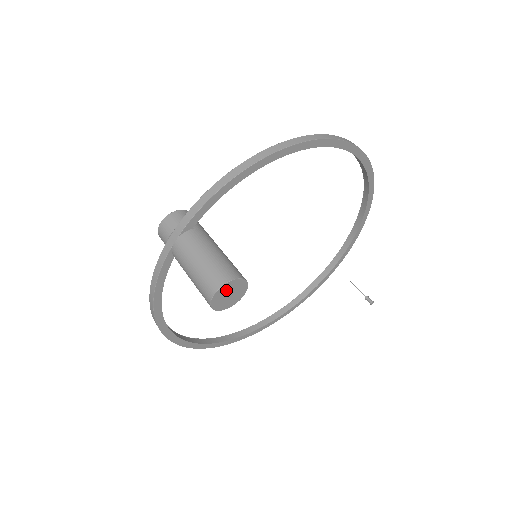
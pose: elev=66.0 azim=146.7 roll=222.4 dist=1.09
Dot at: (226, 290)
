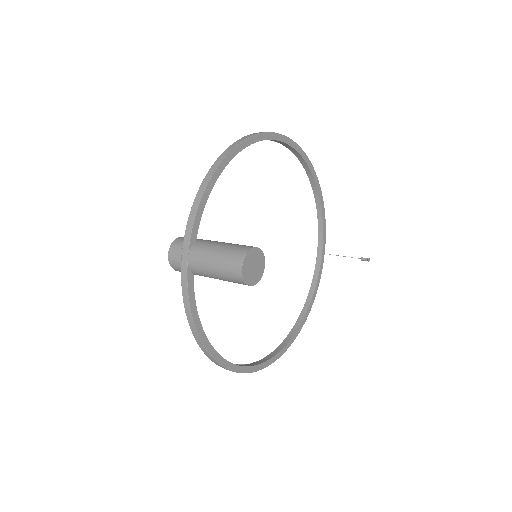
Dot at: (249, 262)
